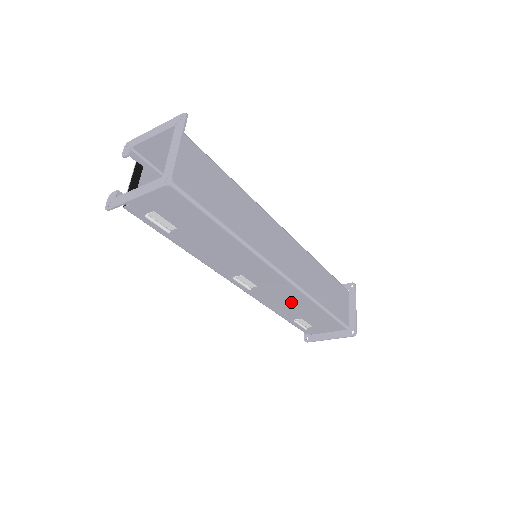
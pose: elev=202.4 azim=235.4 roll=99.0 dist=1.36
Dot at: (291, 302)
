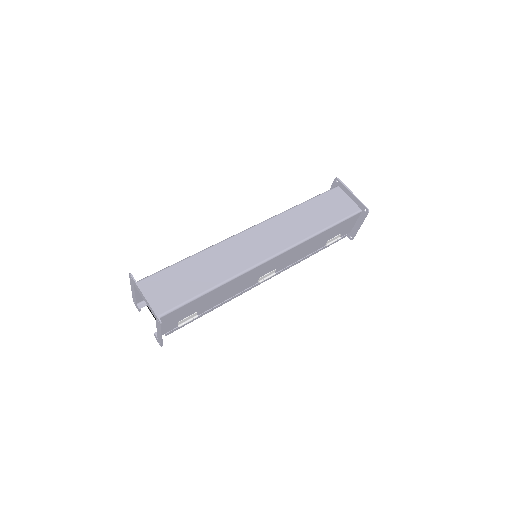
Dot at: (306, 249)
